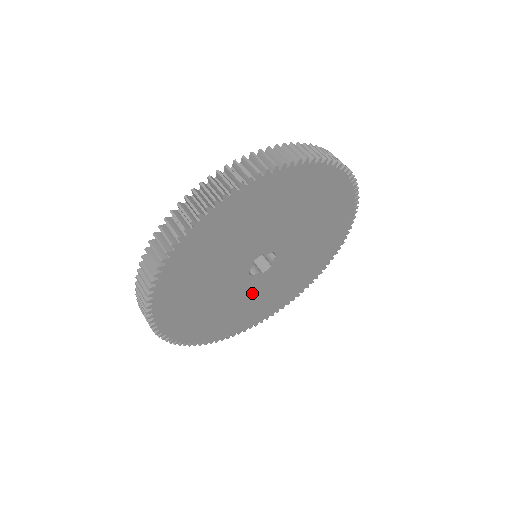
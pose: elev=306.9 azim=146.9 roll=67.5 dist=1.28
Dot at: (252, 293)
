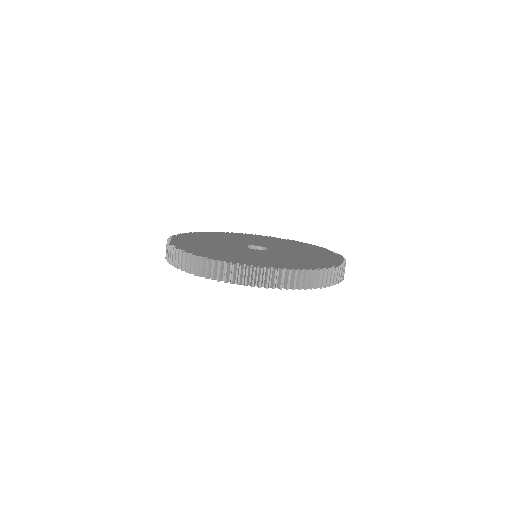
Dot at: occluded
